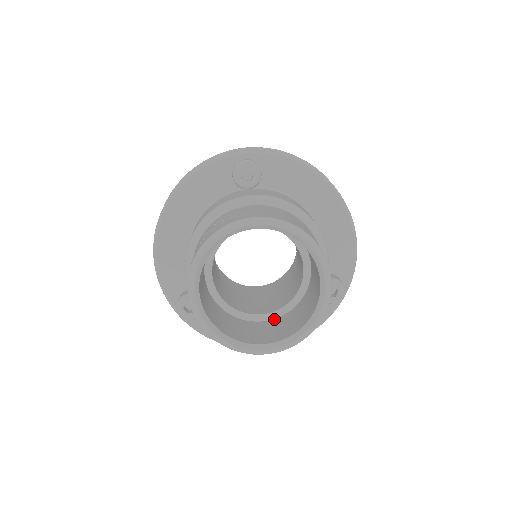
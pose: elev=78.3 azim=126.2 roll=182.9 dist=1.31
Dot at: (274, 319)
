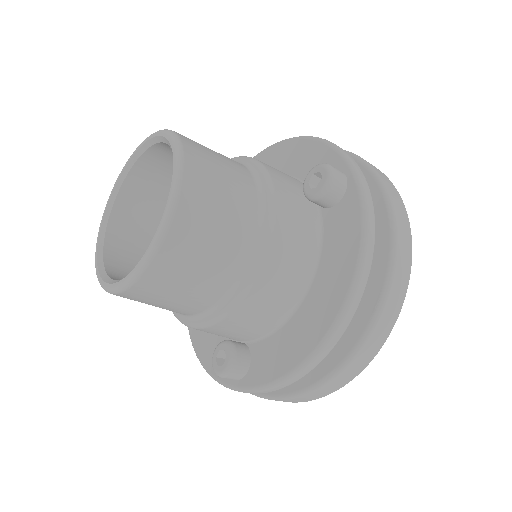
Dot at: occluded
